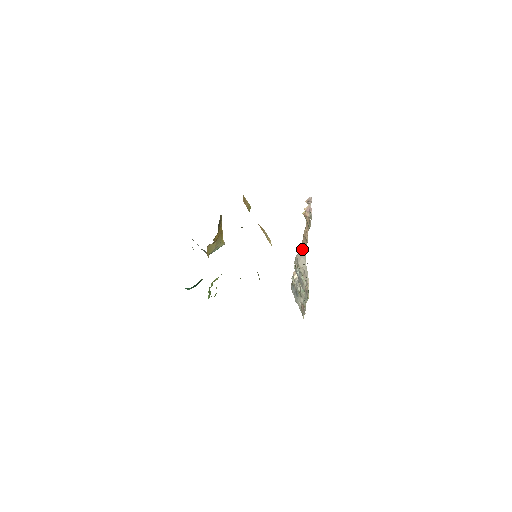
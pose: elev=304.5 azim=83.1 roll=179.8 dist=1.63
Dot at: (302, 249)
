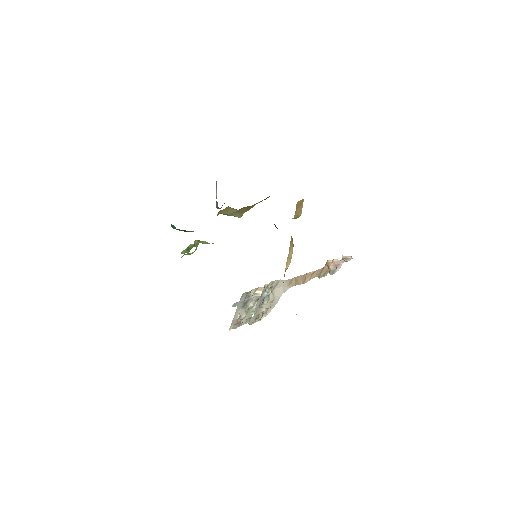
Dot at: (291, 281)
